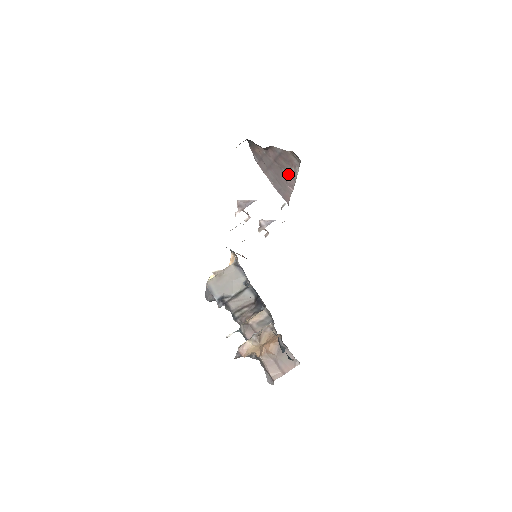
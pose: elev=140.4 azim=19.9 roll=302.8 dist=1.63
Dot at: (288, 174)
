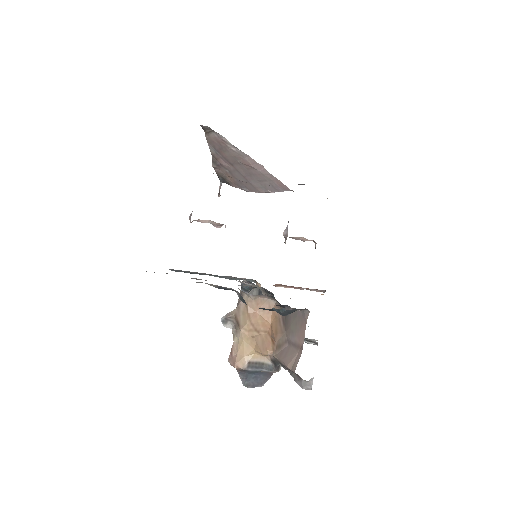
Dot at: (241, 158)
